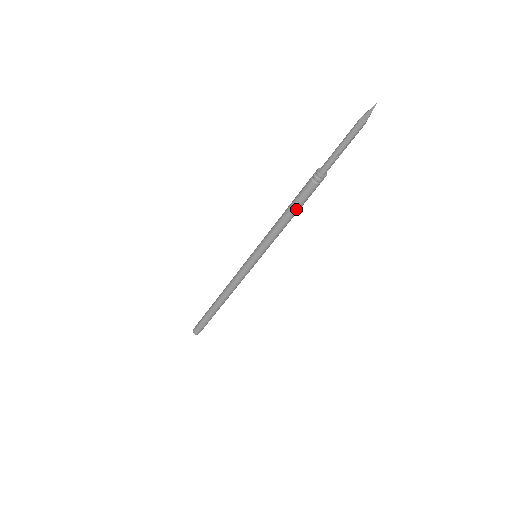
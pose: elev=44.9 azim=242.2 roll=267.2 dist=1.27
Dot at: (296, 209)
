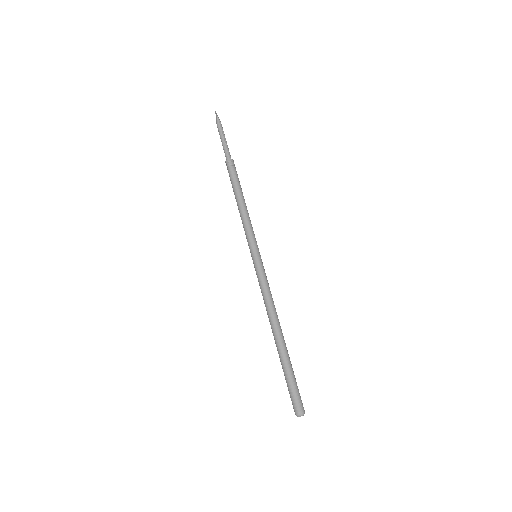
Dot at: (238, 191)
